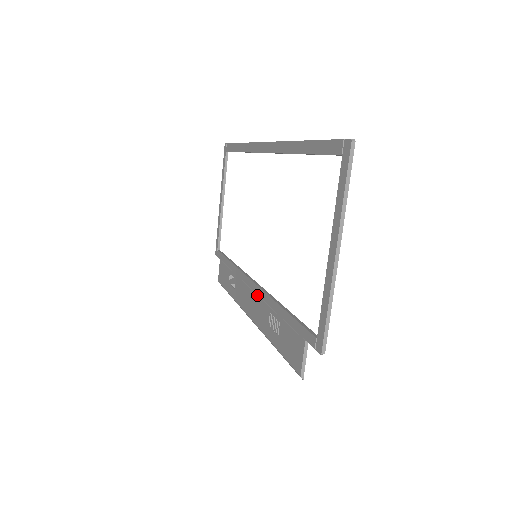
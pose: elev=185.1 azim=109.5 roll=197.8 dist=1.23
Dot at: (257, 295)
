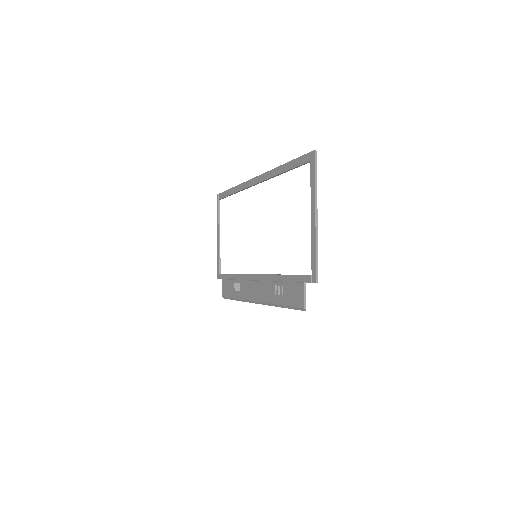
Dot at: (261, 281)
